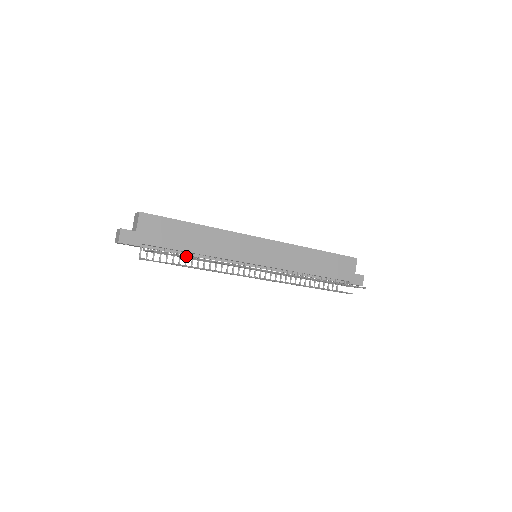
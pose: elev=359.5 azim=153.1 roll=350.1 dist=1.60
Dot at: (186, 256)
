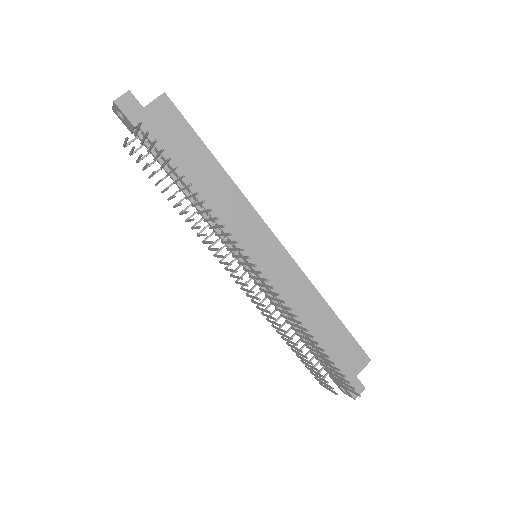
Dot at: occluded
